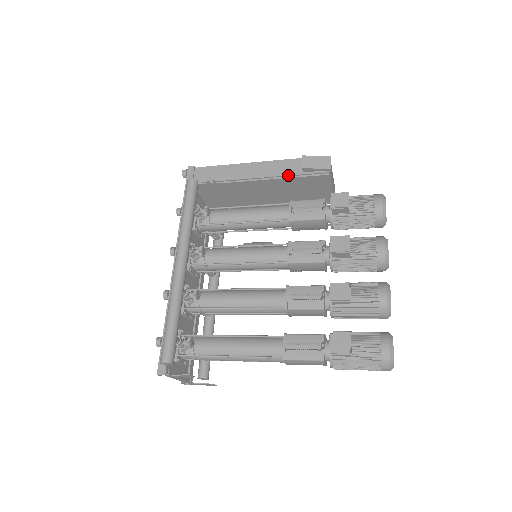
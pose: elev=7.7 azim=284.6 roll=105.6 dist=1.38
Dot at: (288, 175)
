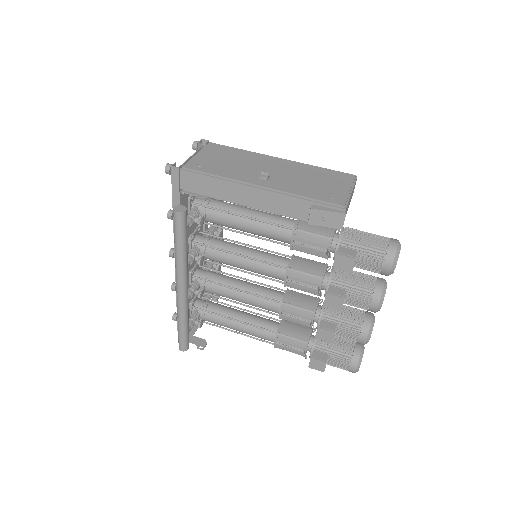
Dot at: (292, 217)
